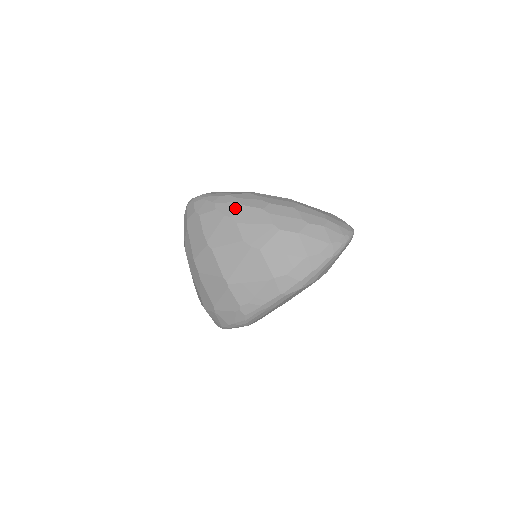
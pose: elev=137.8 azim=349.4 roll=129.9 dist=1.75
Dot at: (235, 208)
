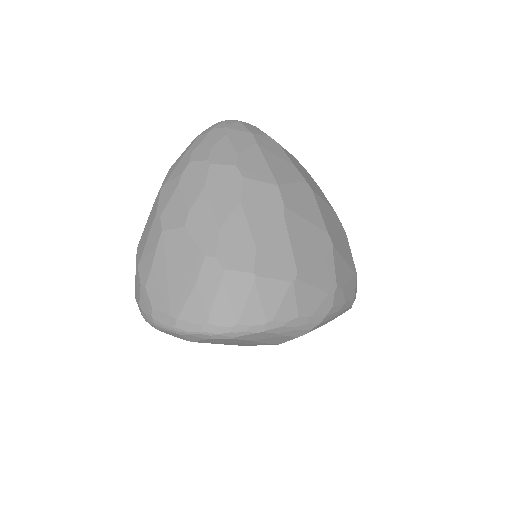
Dot at: occluded
